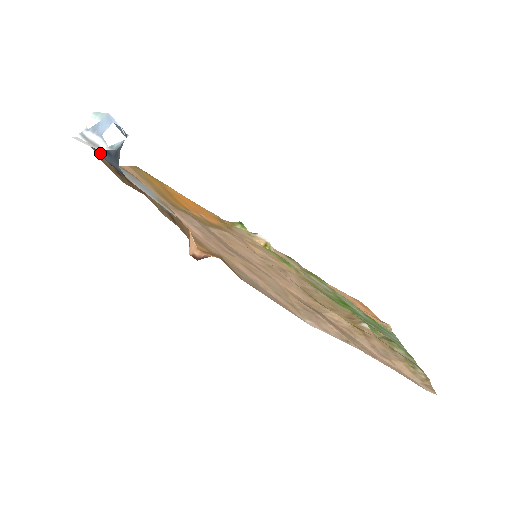
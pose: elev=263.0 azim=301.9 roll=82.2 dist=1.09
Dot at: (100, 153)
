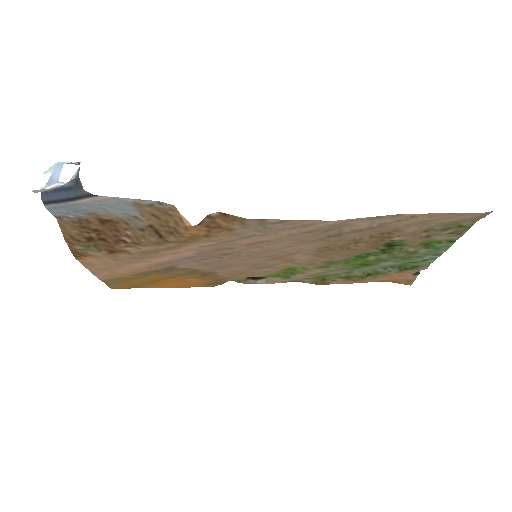
Dot at: (62, 196)
